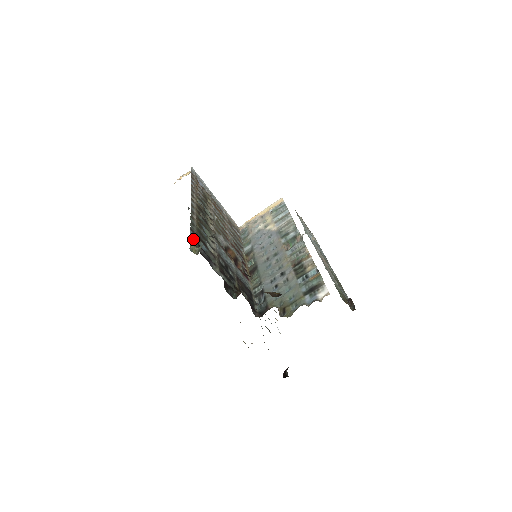
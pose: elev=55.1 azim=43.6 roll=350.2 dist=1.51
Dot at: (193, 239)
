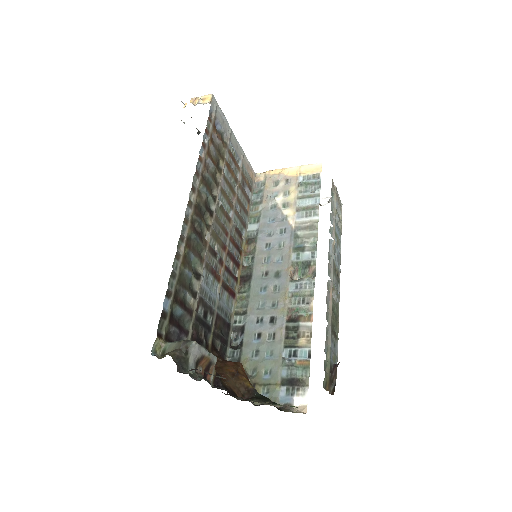
Dot at: (164, 317)
